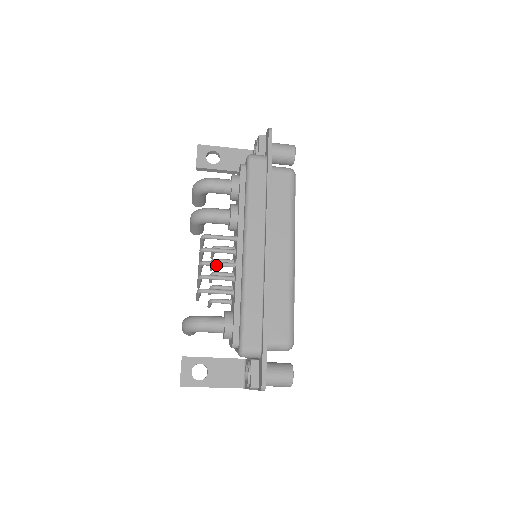
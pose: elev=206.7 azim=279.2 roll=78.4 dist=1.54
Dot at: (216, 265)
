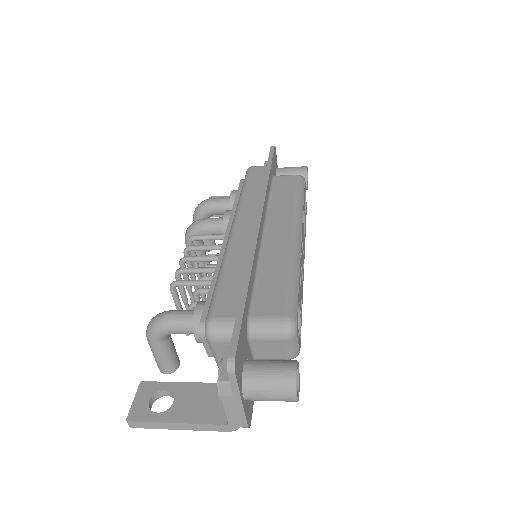
Dot at: (198, 259)
